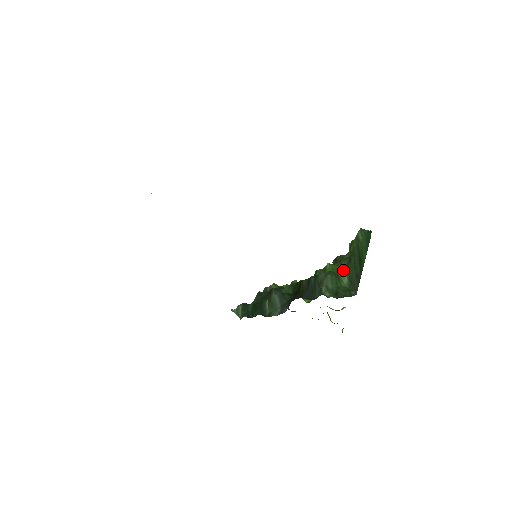
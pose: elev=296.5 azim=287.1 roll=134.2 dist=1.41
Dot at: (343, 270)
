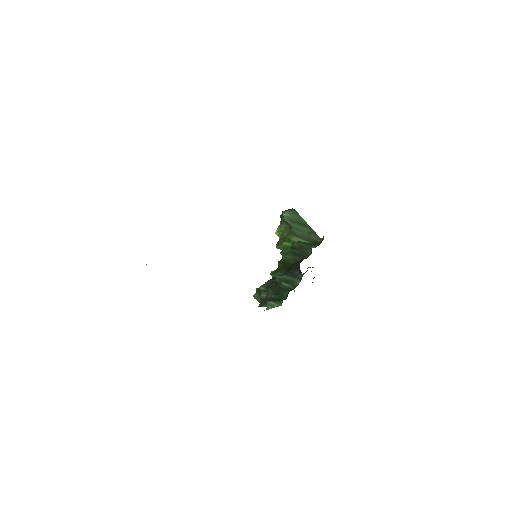
Dot at: (296, 239)
